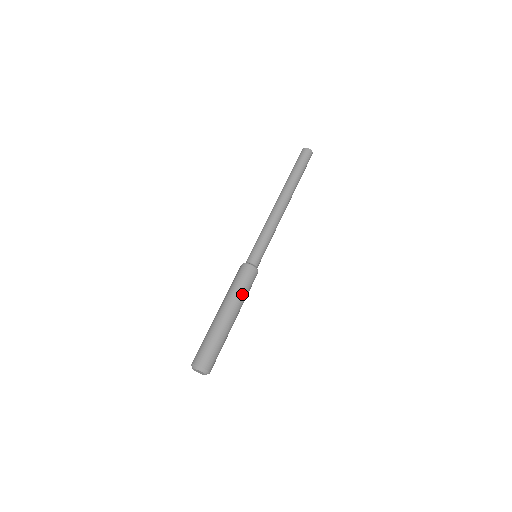
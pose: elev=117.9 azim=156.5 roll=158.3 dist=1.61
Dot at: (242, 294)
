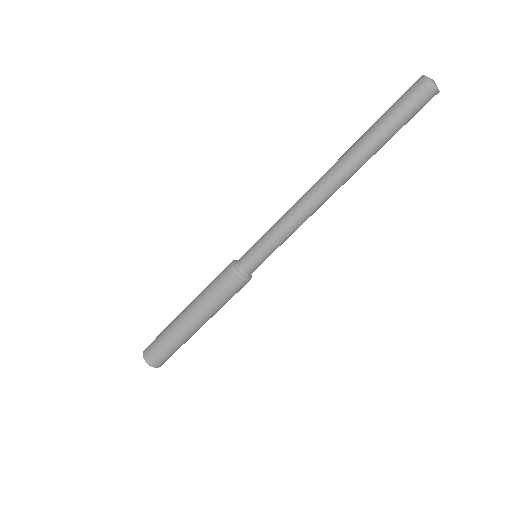
Dot at: occluded
